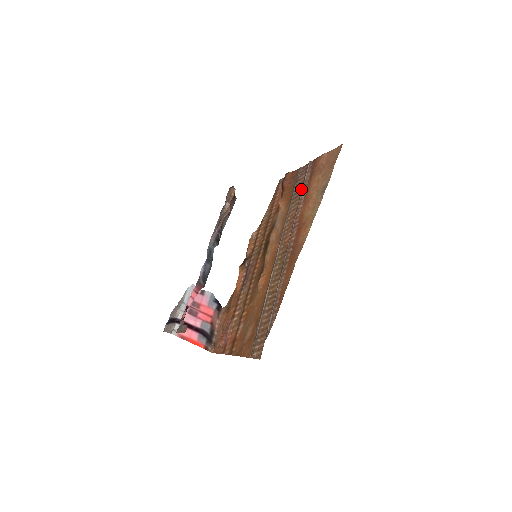
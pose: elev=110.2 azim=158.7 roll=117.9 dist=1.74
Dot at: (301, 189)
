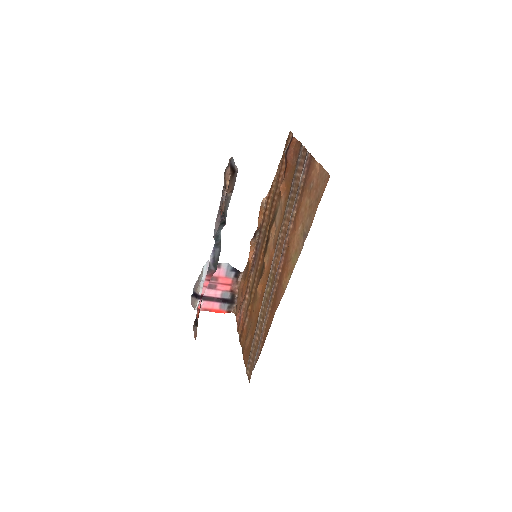
Dot at: (295, 194)
